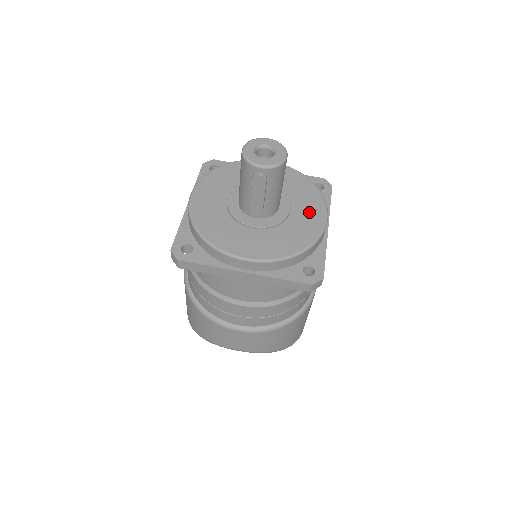
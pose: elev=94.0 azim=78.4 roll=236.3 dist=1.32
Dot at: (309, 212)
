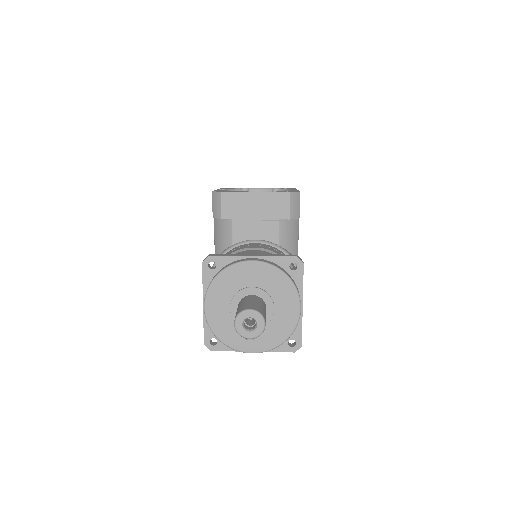
Dot at: (287, 307)
